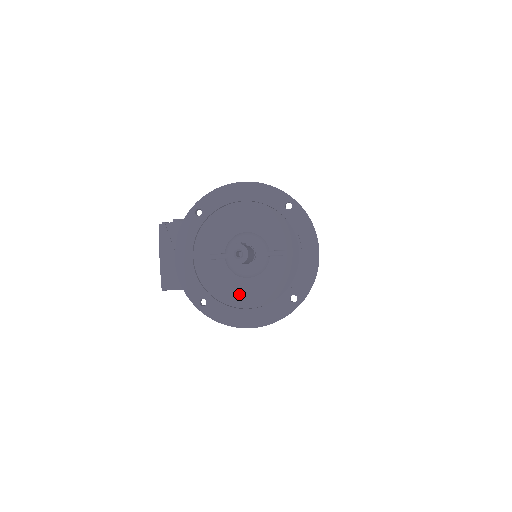
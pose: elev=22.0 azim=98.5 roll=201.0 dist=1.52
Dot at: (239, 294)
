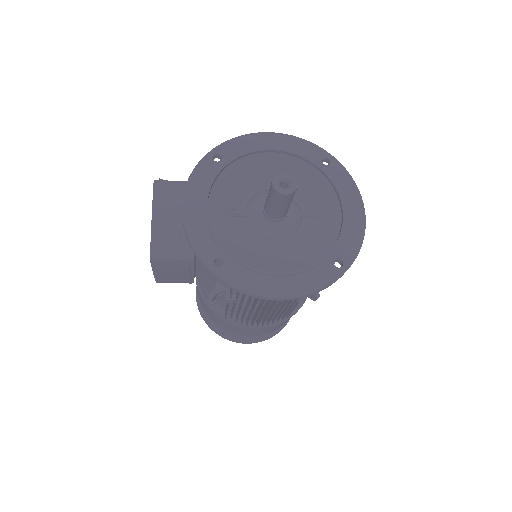
Dot at: (265, 258)
